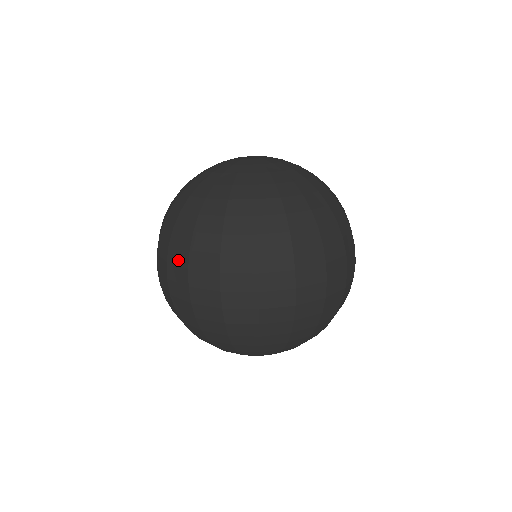
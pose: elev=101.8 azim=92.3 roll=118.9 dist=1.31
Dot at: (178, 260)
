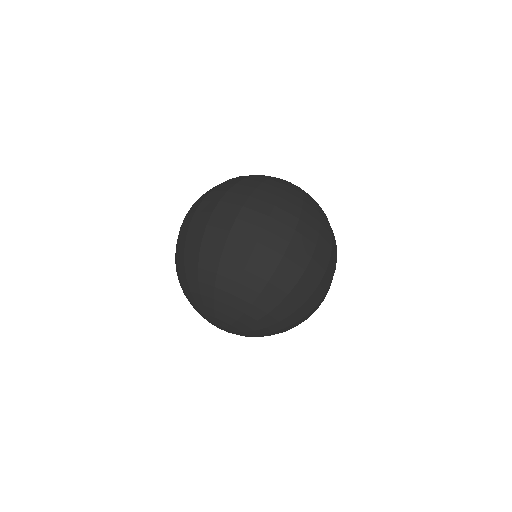
Dot at: (214, 198)
